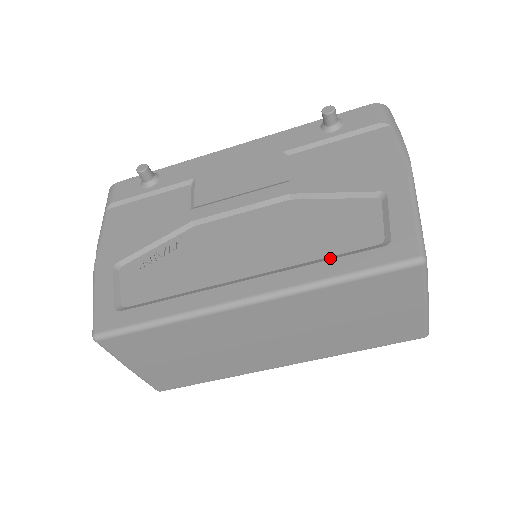
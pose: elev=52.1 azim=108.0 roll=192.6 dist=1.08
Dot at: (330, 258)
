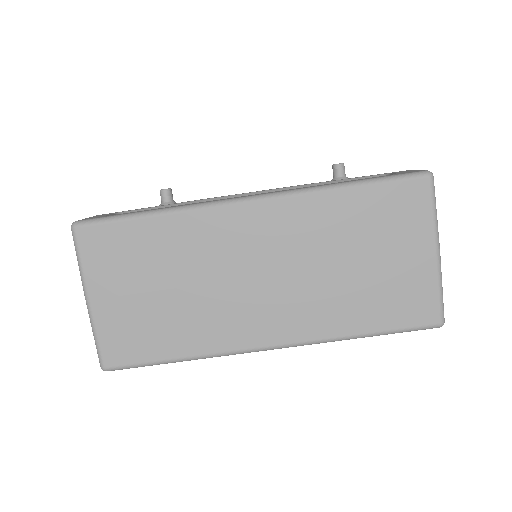
Dot at: occluded
